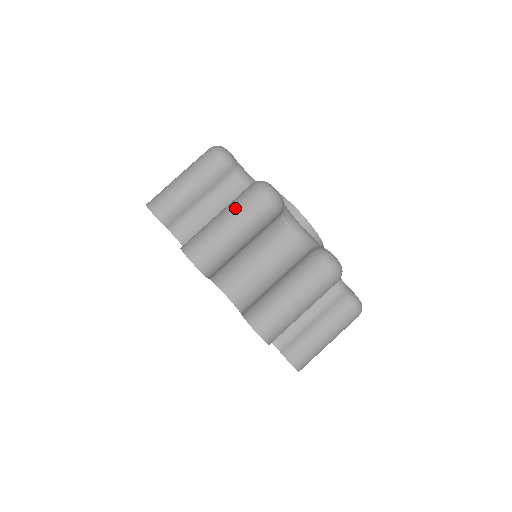
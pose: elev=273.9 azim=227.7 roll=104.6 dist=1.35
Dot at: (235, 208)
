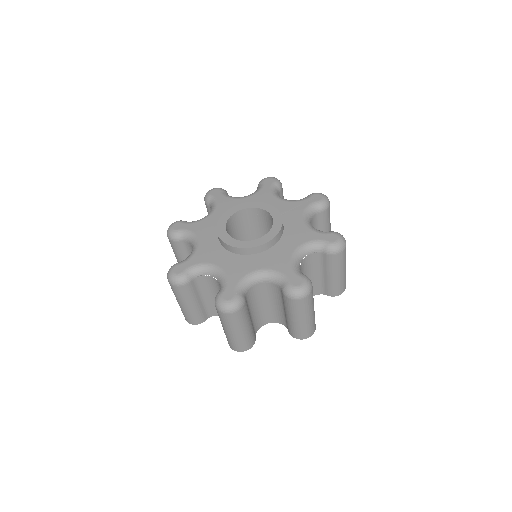
Dot at: occluded
